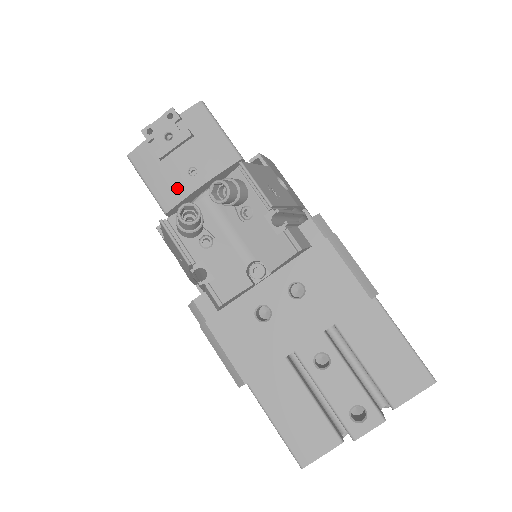
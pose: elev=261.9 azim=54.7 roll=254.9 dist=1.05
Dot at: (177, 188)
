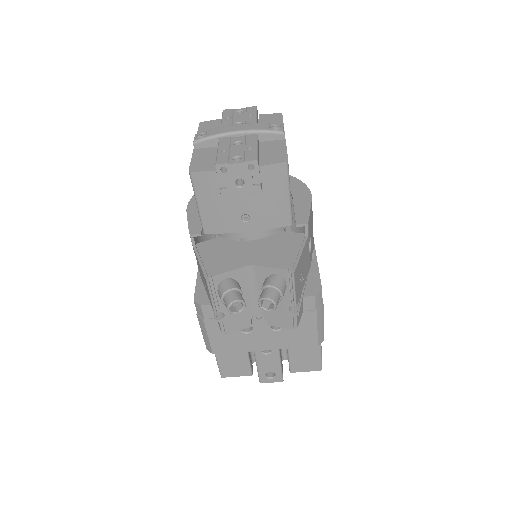
Dot at: (225, 223)
